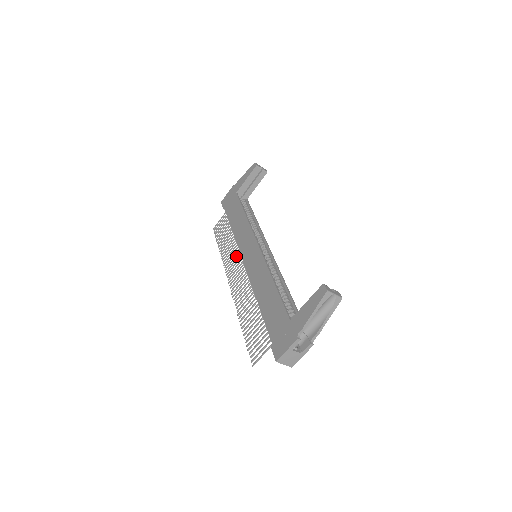
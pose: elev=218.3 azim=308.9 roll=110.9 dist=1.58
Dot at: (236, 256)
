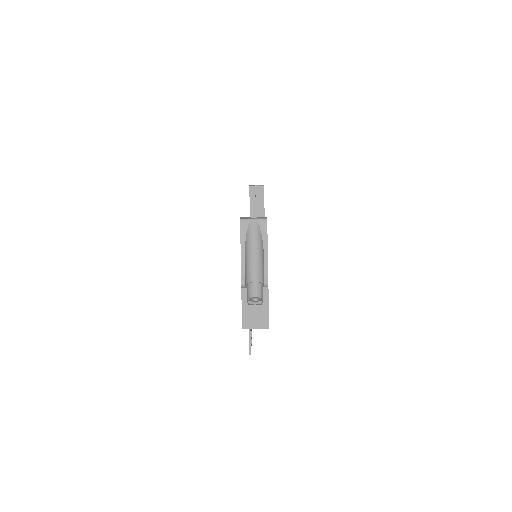
Dot at: occluded
